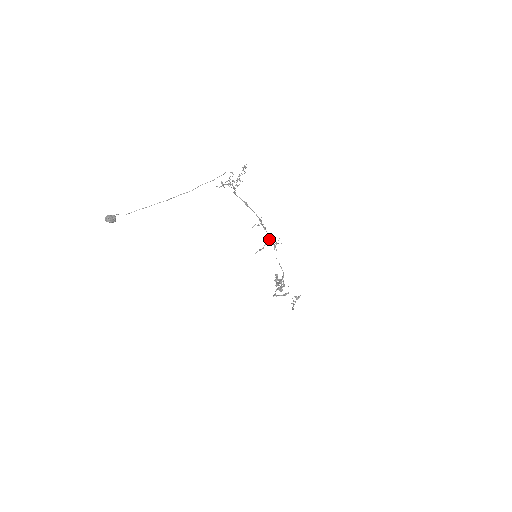
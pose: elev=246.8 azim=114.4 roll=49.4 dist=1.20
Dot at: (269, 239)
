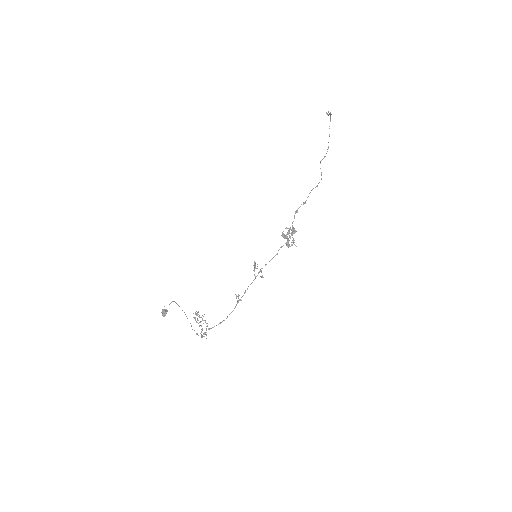
Dot at: occluded
